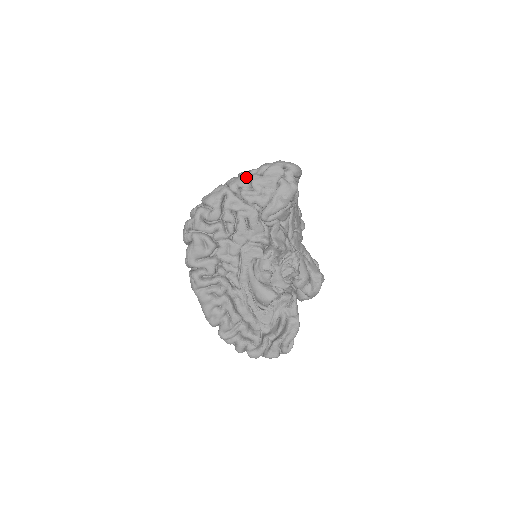
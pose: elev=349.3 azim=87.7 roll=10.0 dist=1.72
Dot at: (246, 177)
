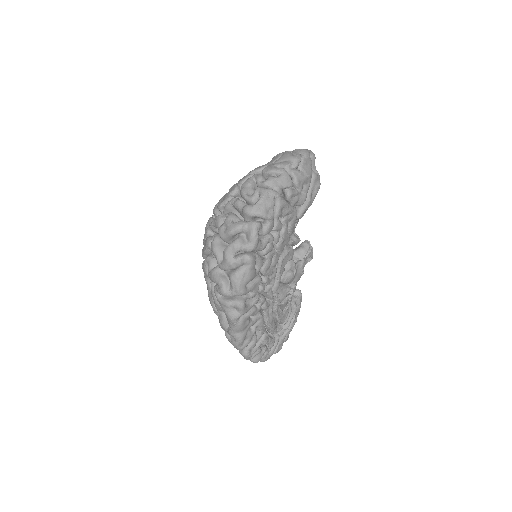
Dot at: (289, 175)
